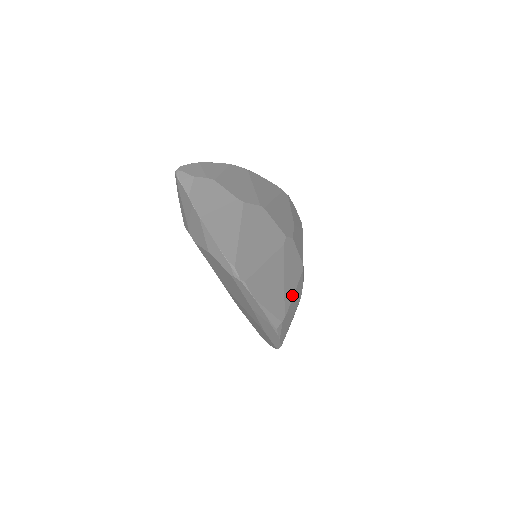
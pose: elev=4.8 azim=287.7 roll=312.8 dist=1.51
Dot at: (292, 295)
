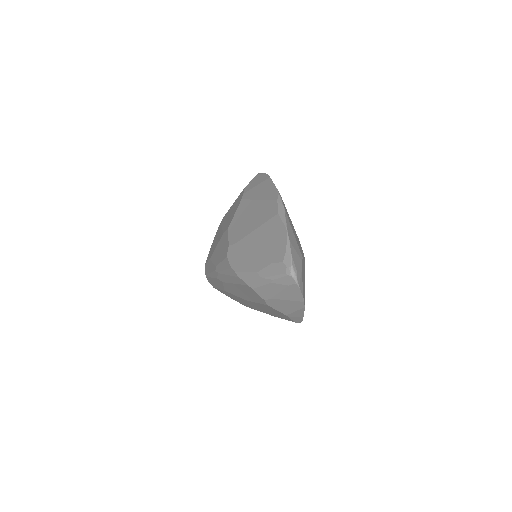
Dot at: occluded
